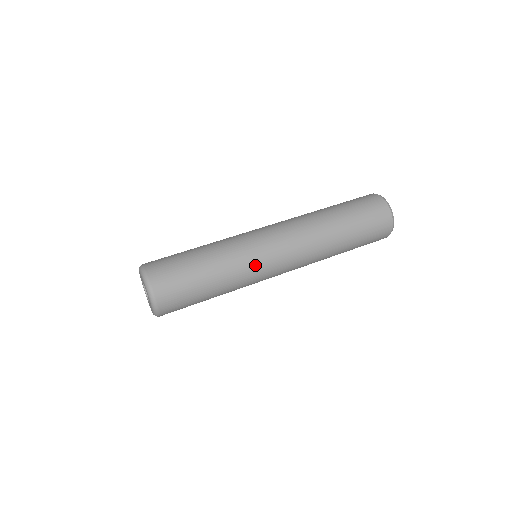
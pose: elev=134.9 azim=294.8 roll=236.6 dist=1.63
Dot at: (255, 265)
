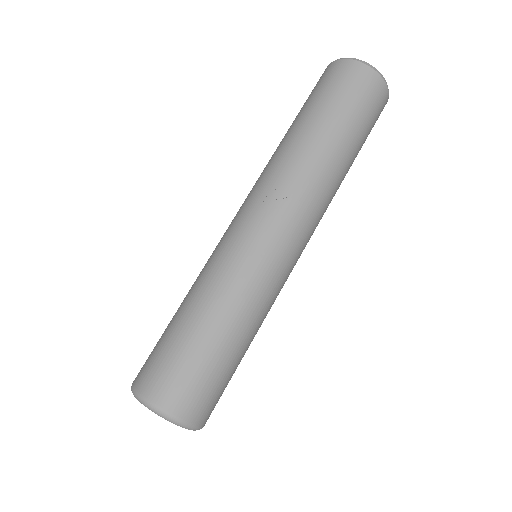
Dot at: occluded
